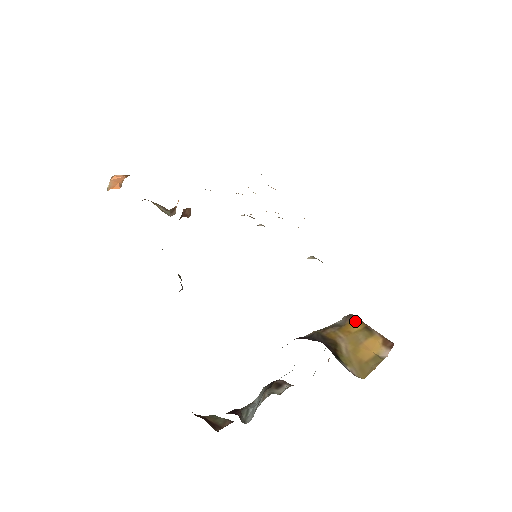
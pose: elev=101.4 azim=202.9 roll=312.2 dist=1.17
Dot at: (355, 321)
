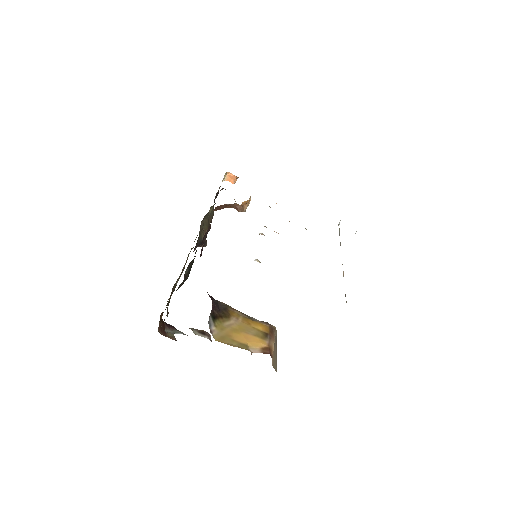
Dot at: (265, 326)
